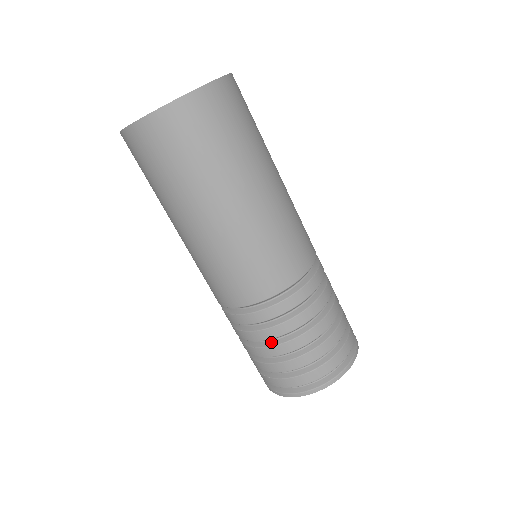
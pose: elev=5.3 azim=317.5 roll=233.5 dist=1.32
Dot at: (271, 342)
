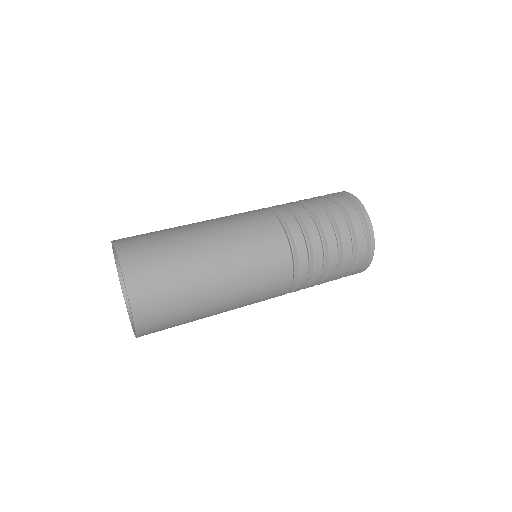
Dot at: occluded
